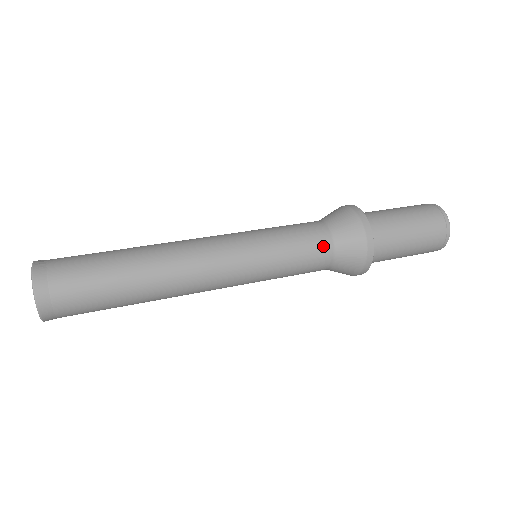
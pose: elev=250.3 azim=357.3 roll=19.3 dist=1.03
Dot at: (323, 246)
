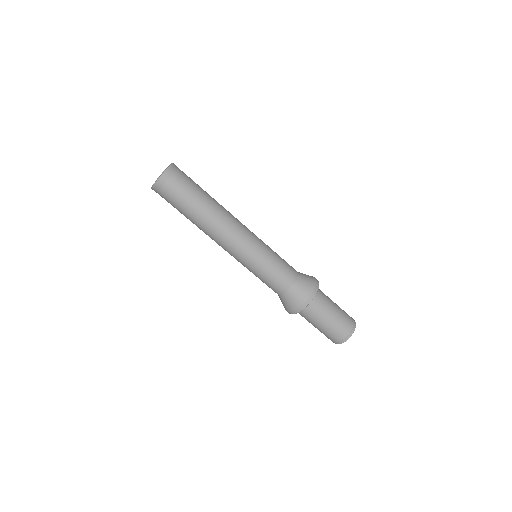
Dot at: (288, 281)
